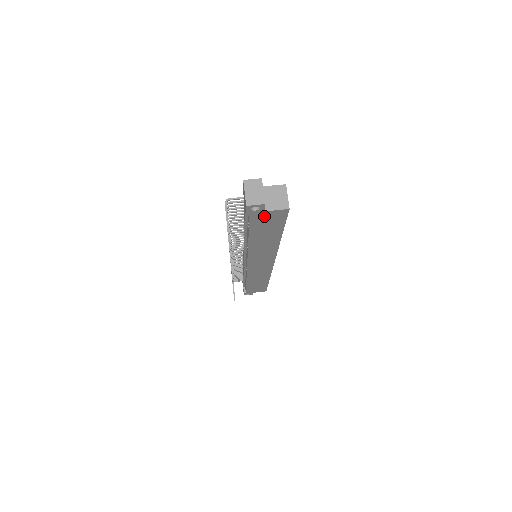
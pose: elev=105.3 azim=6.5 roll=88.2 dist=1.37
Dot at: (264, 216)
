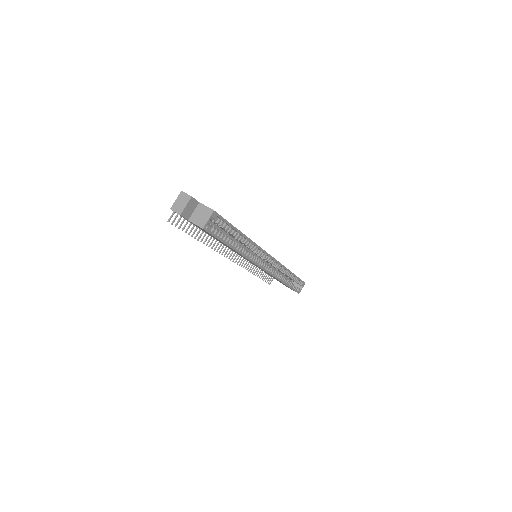
Dot at: (194, 224)
